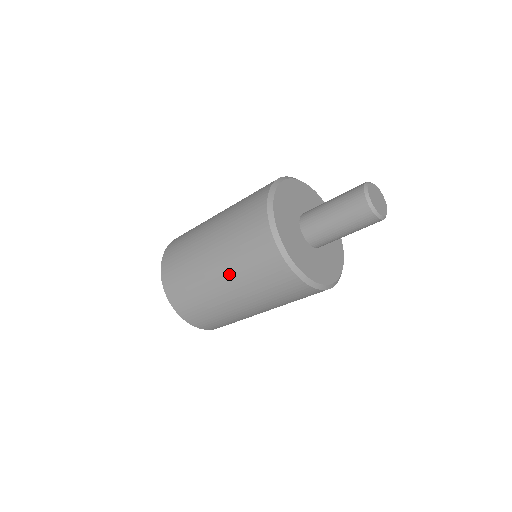
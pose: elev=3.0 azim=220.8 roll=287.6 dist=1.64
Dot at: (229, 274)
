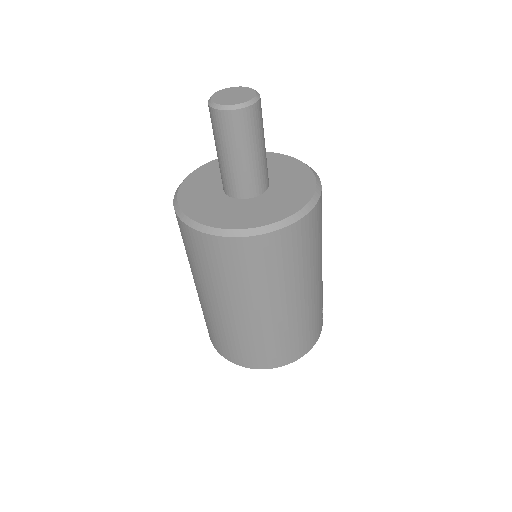
Dot at: (192, 273)
